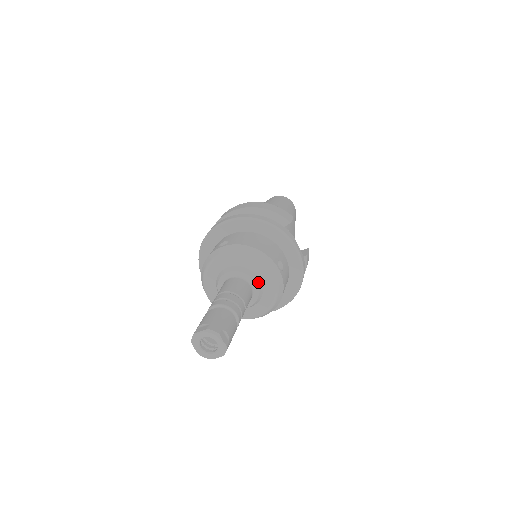
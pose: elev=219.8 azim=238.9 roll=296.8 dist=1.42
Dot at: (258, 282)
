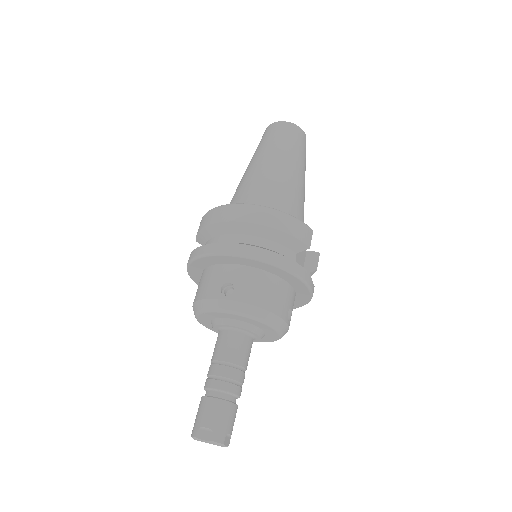
Dot at: (262, 335)
